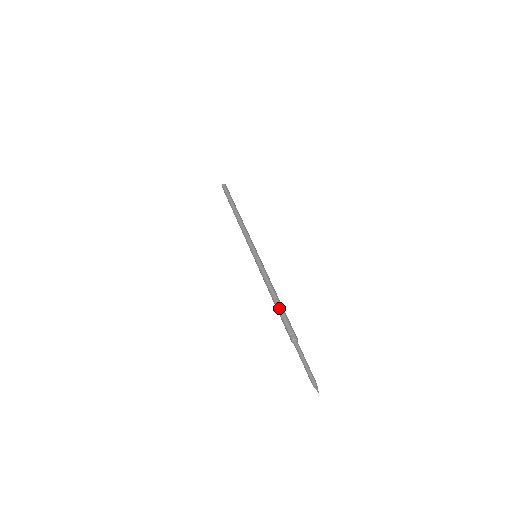
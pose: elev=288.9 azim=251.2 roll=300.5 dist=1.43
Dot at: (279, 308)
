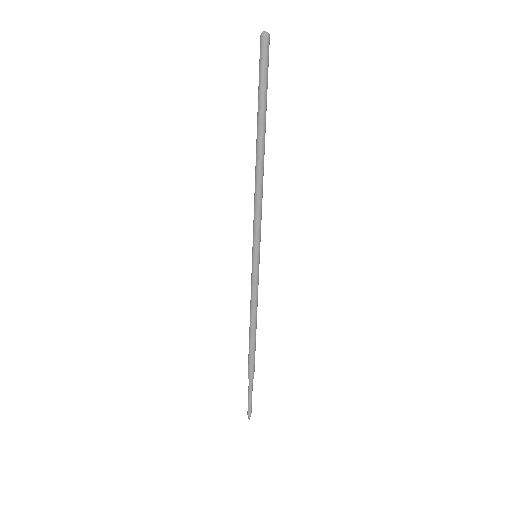
Dot at: (251, 344)
